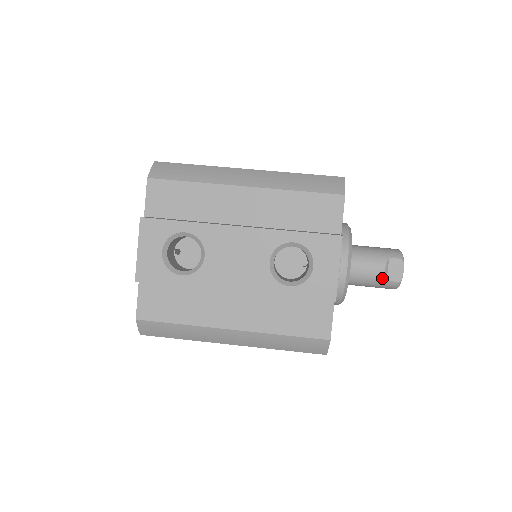
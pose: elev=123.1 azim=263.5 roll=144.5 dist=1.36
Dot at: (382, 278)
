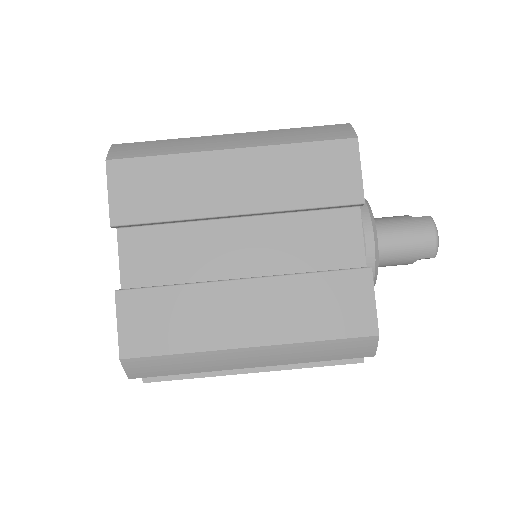
Dot at: occluded
